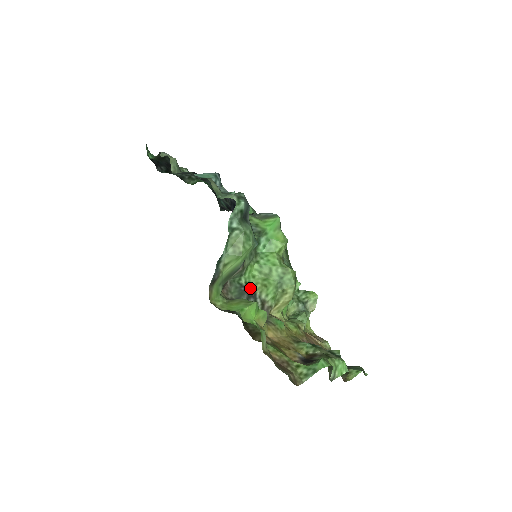
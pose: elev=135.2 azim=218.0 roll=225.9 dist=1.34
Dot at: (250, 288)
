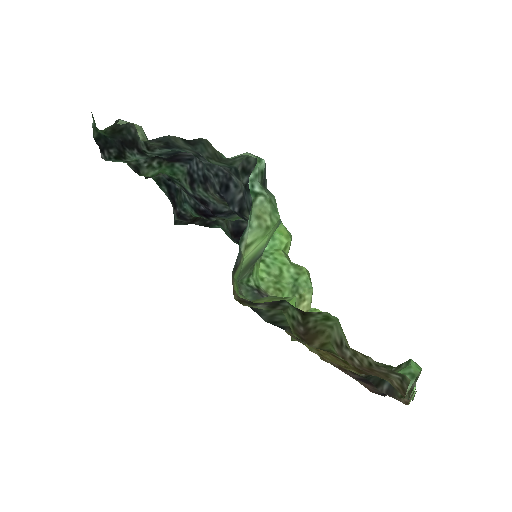
Dot at: (263, 292)
